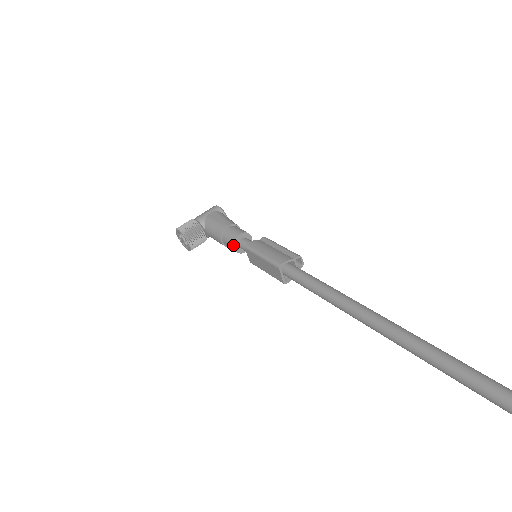
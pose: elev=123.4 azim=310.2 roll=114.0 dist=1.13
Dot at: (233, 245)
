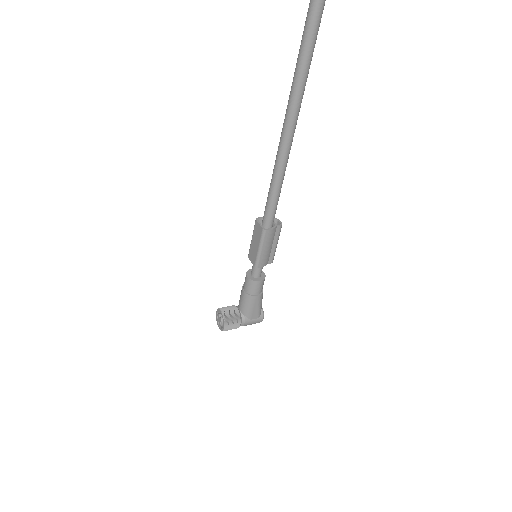
Dot at: (246, 274)
